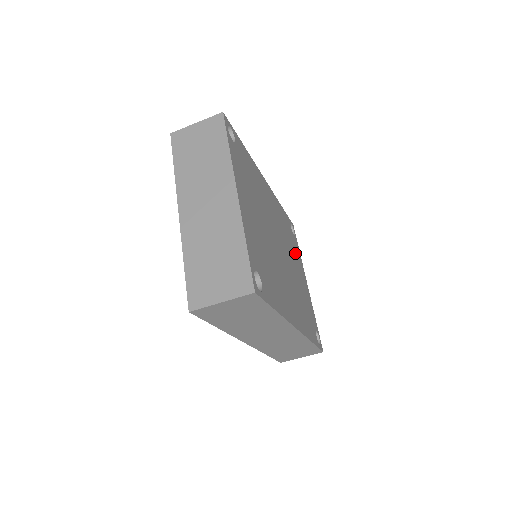
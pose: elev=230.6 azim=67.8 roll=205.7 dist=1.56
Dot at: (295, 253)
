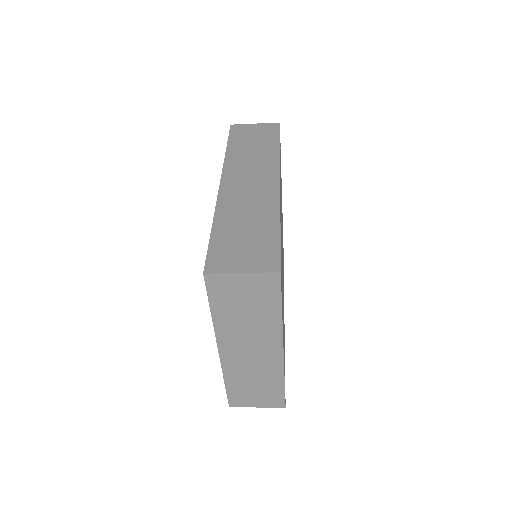
Dot at: occluded
